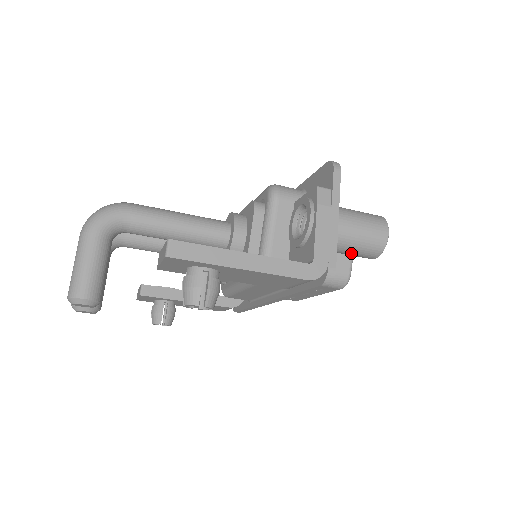
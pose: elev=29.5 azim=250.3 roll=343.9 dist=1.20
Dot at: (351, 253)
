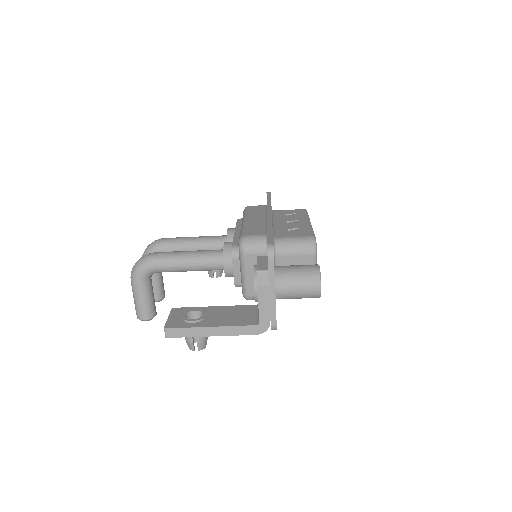
Dot at: occluded
